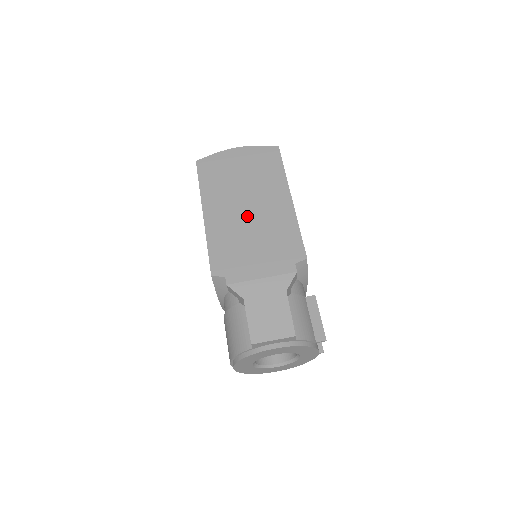
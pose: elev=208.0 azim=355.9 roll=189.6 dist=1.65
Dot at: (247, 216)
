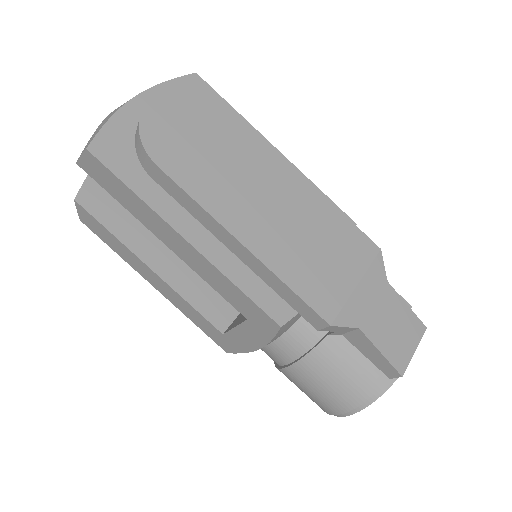
Dot at: (268, 206)
